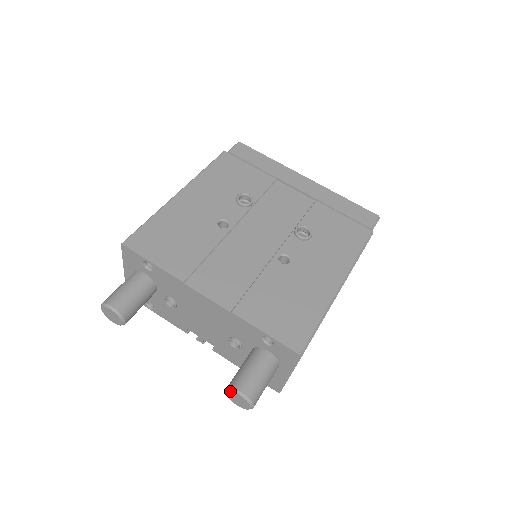
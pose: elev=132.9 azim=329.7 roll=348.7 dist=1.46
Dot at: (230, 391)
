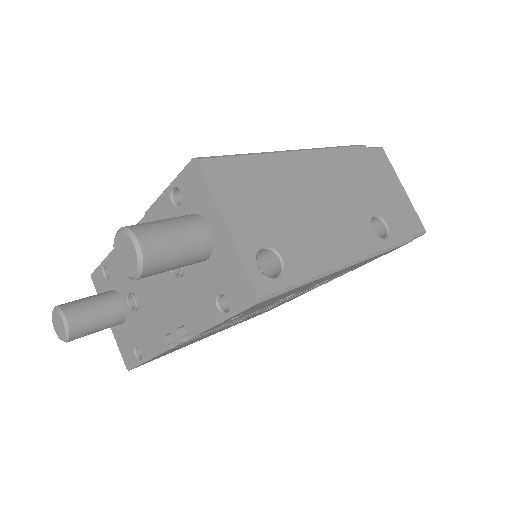
Dot at: (114, 249)
